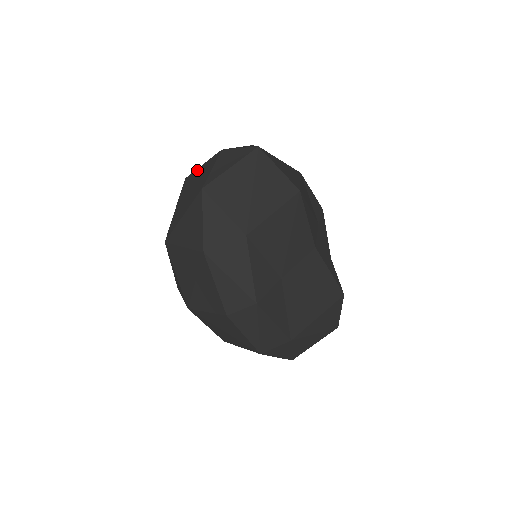
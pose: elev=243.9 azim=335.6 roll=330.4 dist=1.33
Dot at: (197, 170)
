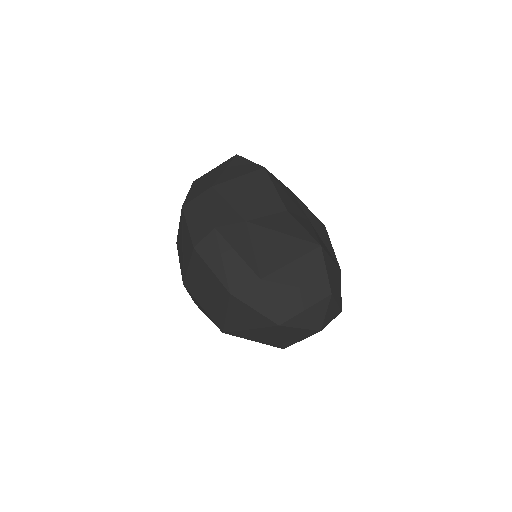
Dot at: occluded
